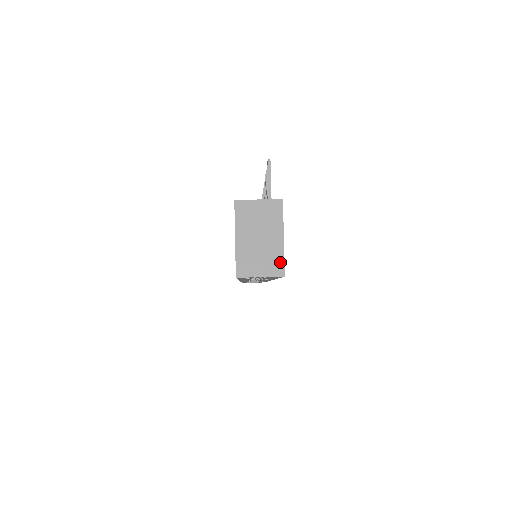
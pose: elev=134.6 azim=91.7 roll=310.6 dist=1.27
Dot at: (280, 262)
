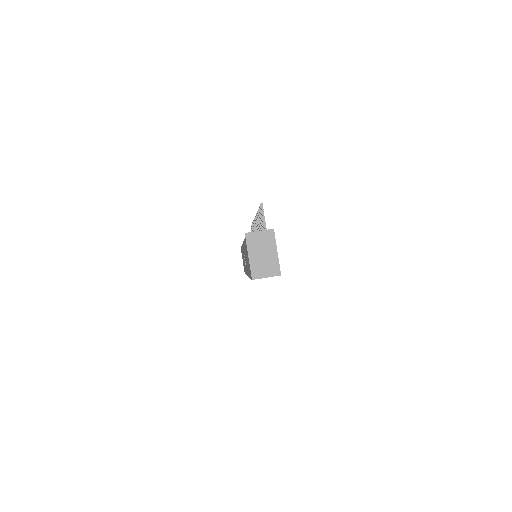
Dot at: (277, 267)
